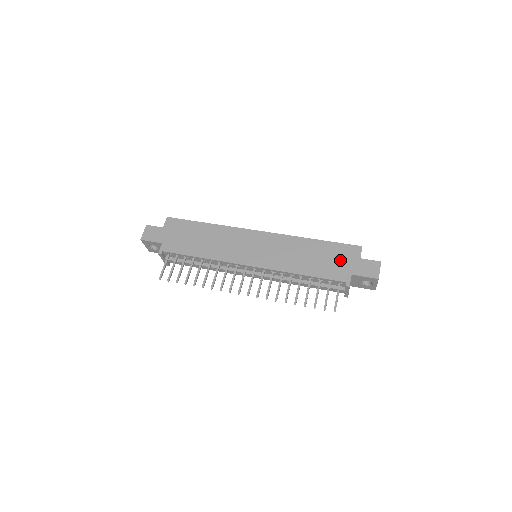
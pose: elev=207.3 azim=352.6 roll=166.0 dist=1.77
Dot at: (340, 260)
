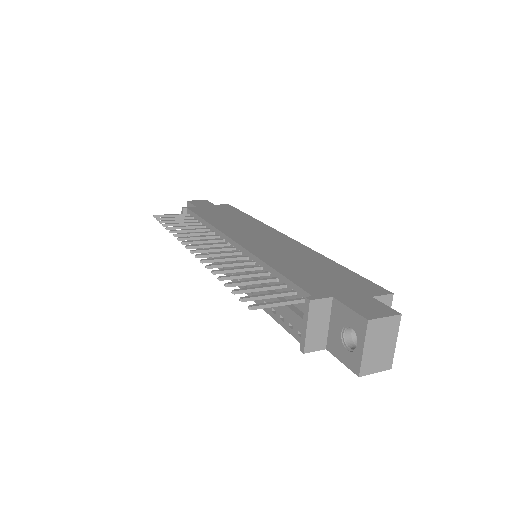
Dot at: (339, 283)
